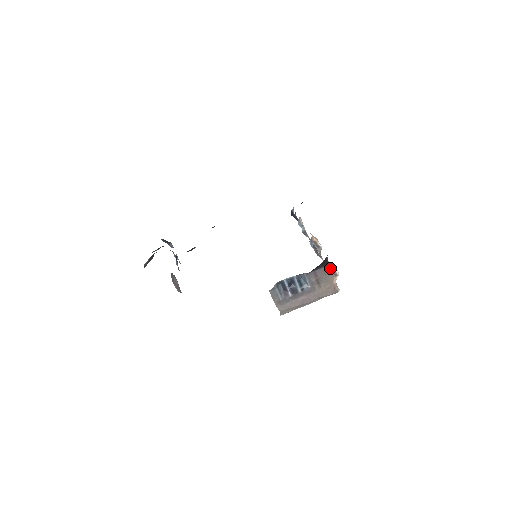
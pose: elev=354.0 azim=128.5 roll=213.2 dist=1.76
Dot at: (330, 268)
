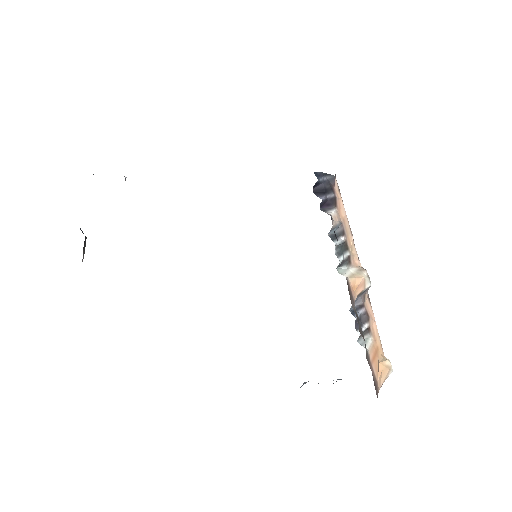
Dot at: (380, 387)
